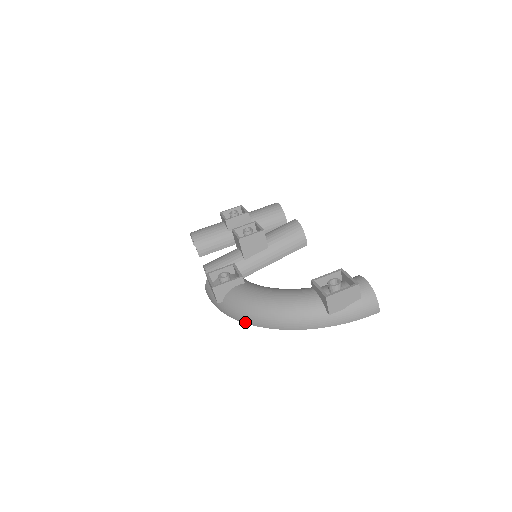
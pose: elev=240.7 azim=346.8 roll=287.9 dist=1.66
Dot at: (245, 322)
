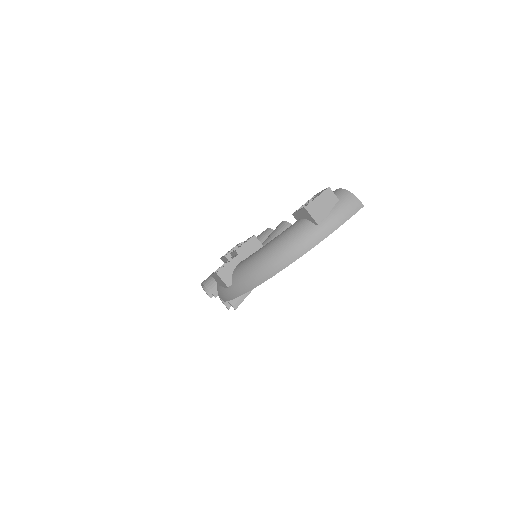
Dot at: (256, 285)
